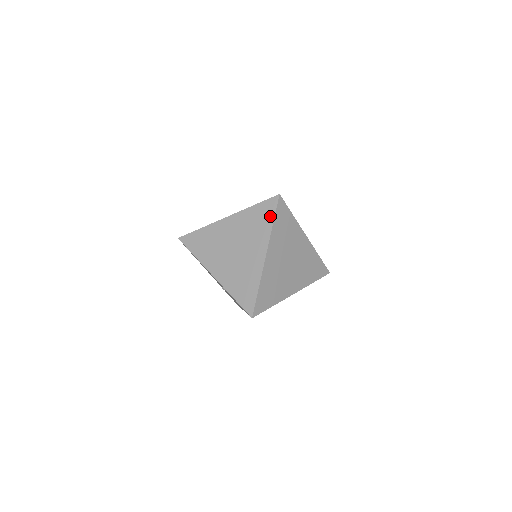
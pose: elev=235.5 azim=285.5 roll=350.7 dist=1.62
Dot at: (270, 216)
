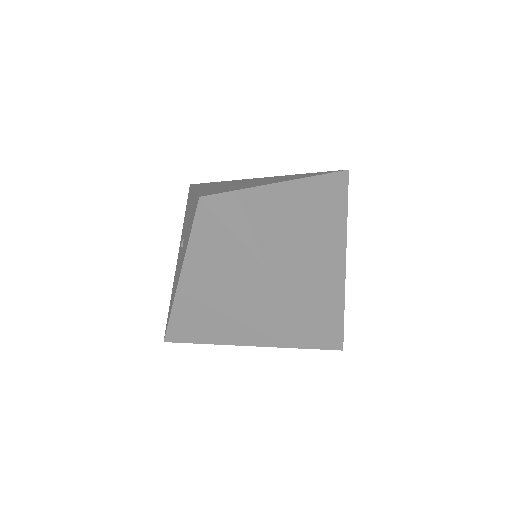
Dot at: (304, 343)
